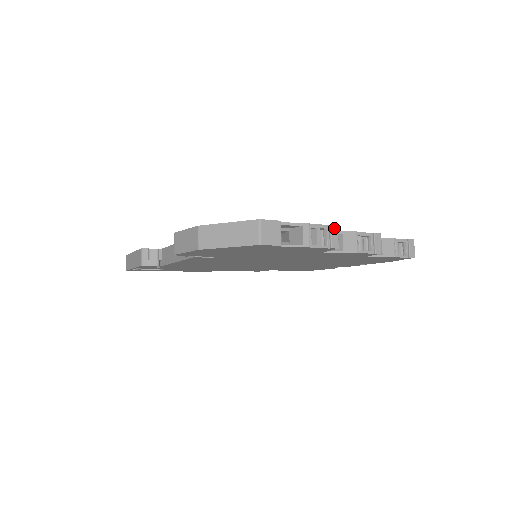
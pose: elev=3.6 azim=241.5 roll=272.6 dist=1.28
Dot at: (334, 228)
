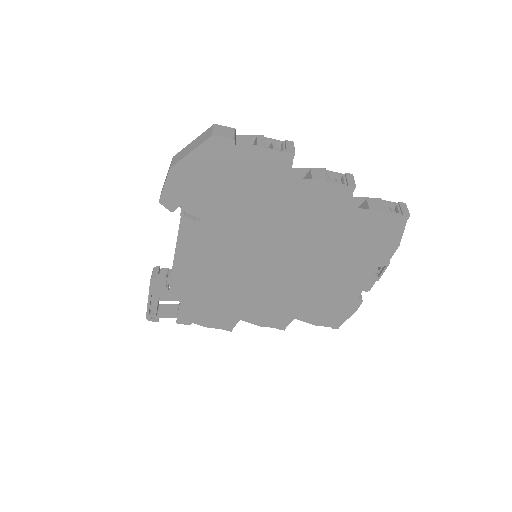
Dot at: (290, 142)
